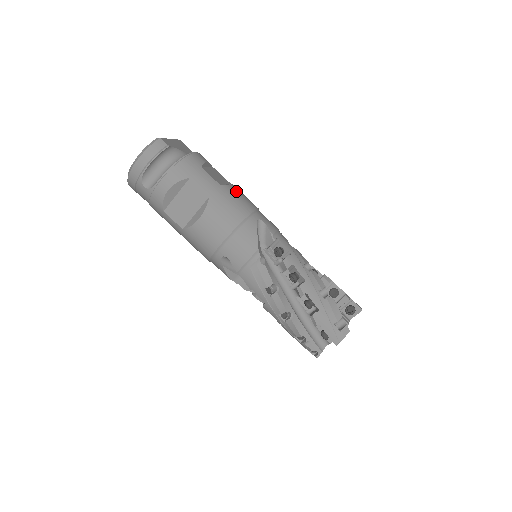
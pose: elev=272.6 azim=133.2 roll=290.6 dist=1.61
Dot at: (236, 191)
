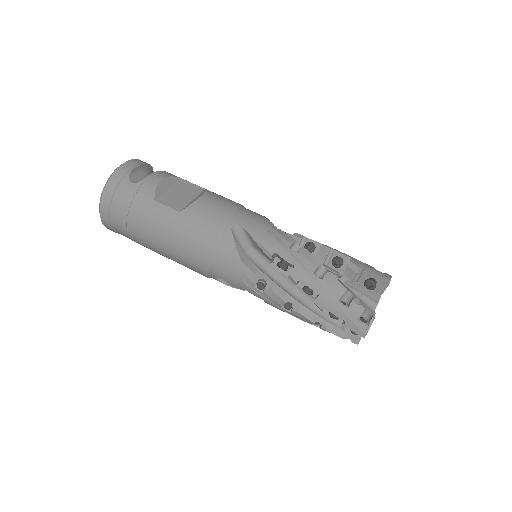
Dot at: occluded
